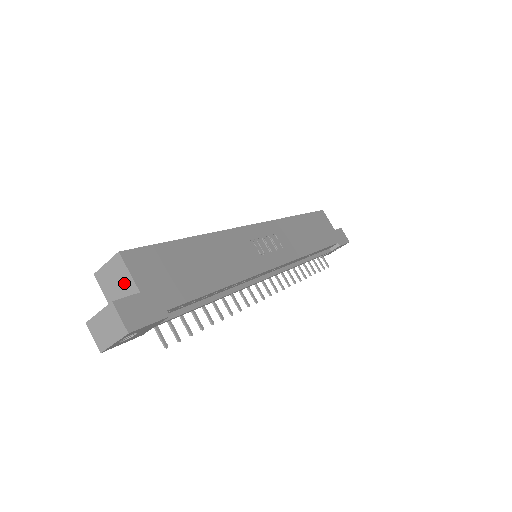
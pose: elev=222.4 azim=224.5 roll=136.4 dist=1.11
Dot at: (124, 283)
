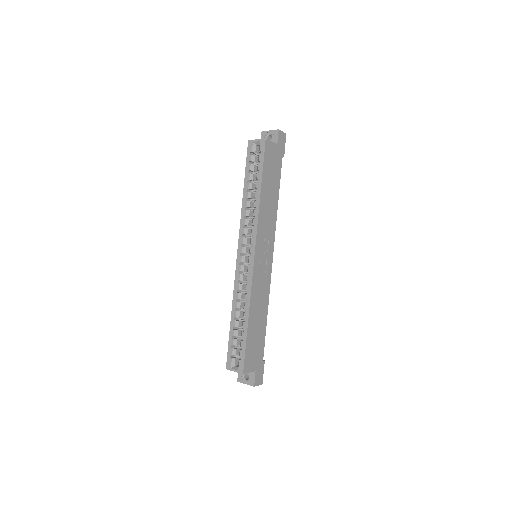
Dot at: occluded
